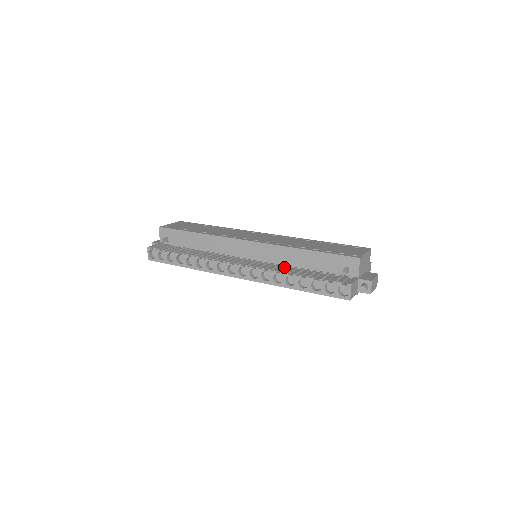
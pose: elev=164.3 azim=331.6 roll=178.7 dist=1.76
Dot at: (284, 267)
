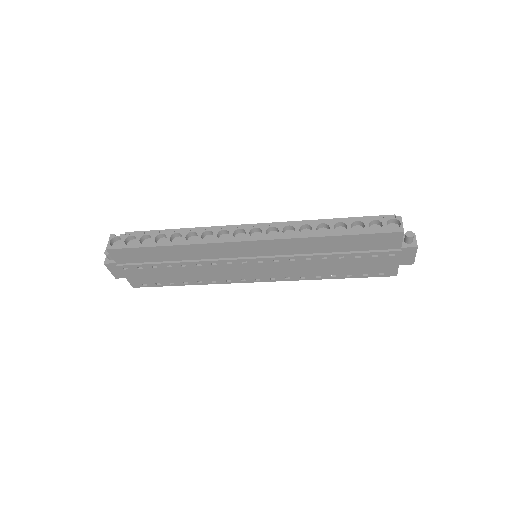
Dot at: occluded
